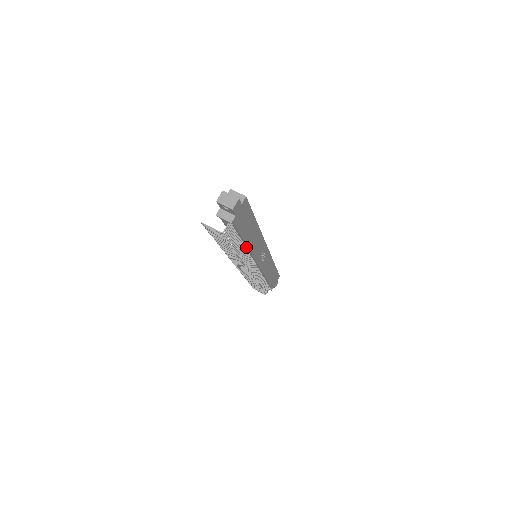
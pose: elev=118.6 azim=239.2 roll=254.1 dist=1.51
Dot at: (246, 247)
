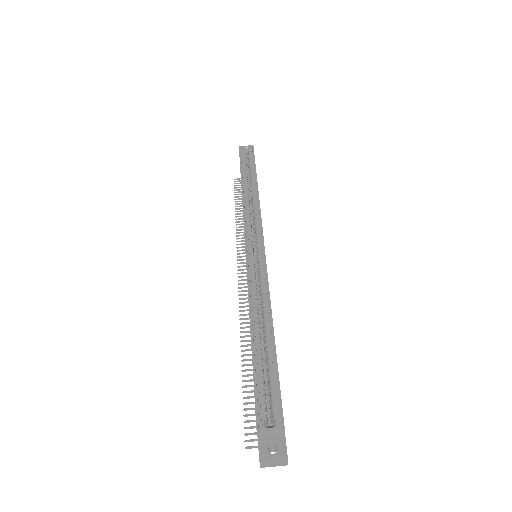
Dot at: occluded
